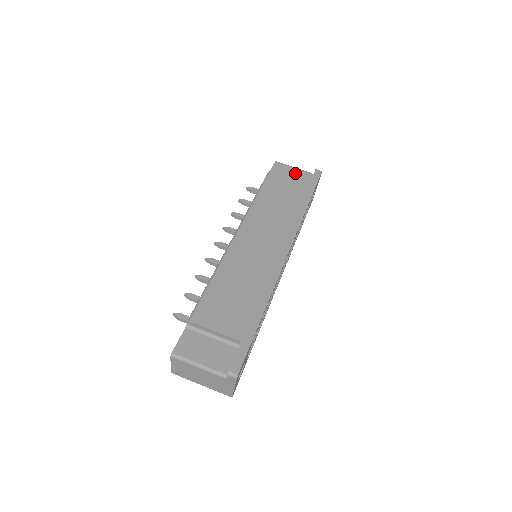
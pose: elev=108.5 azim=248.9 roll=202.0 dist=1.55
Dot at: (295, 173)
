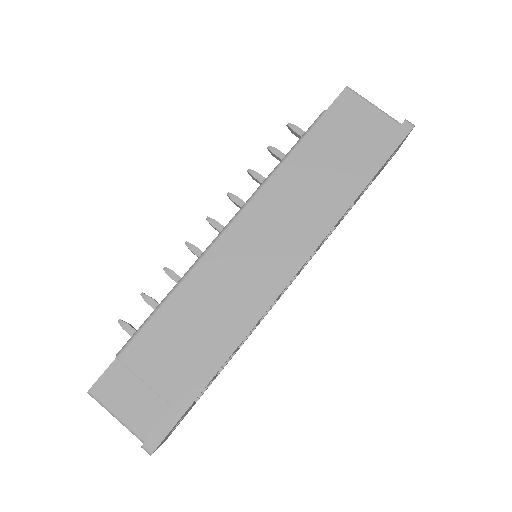
Dot at: (369, 118)
